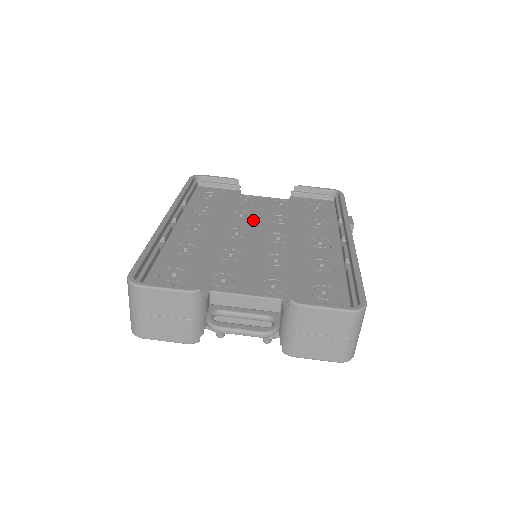
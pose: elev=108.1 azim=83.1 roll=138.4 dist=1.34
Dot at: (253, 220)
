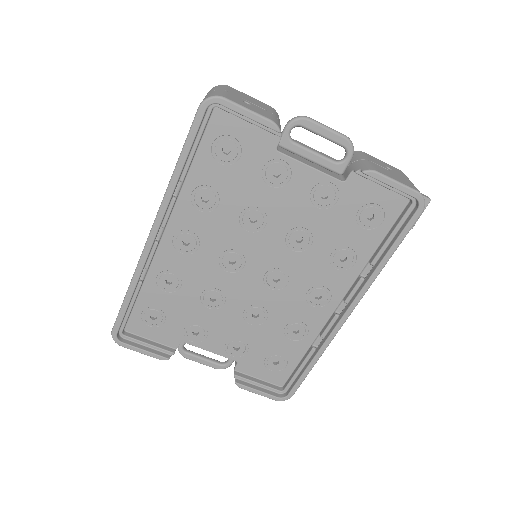
Dot at: (263, 235)
